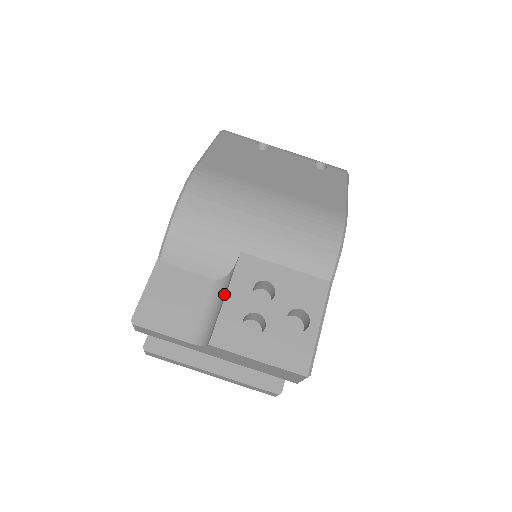
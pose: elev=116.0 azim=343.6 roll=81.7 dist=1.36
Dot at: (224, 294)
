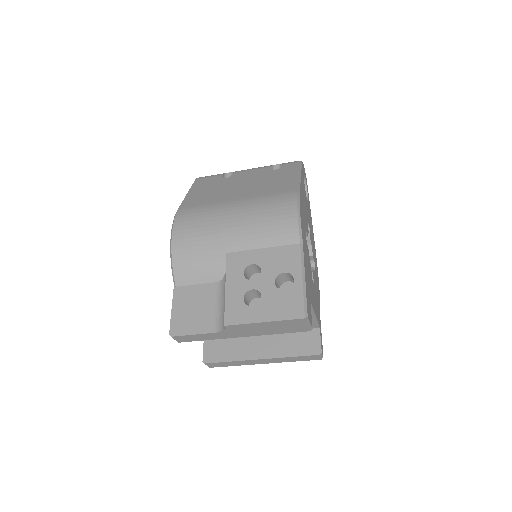
Dot at: occluded
